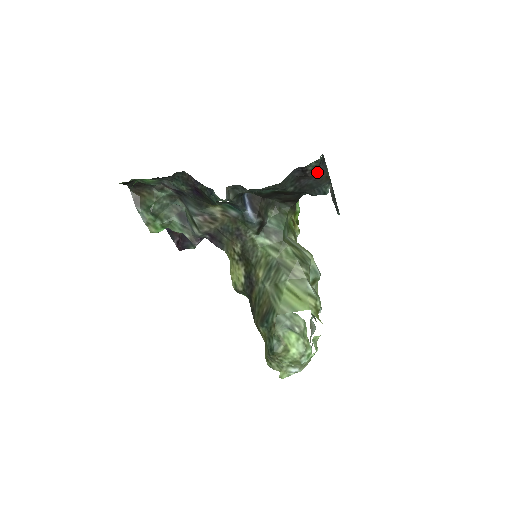
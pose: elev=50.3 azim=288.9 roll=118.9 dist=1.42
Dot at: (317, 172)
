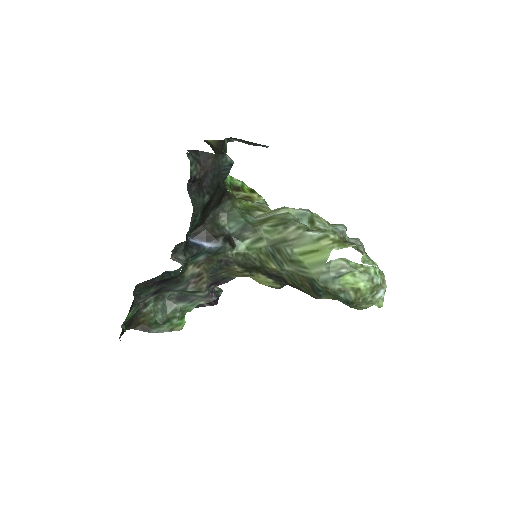
Dot at: (204, 165)
